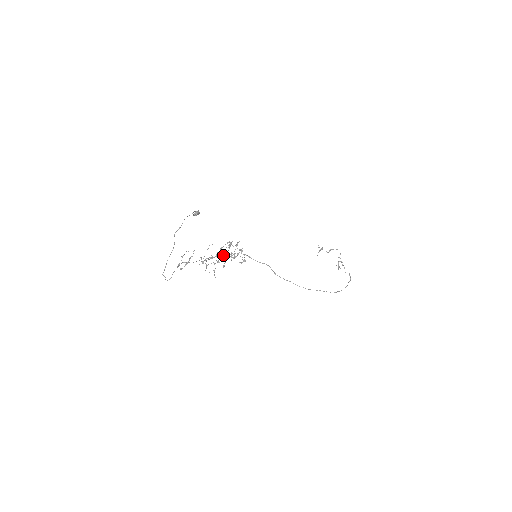
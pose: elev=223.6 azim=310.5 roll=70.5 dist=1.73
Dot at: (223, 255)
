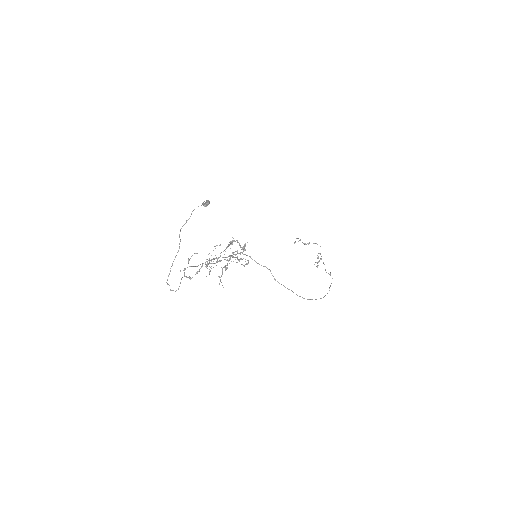
Dot at: occluded
